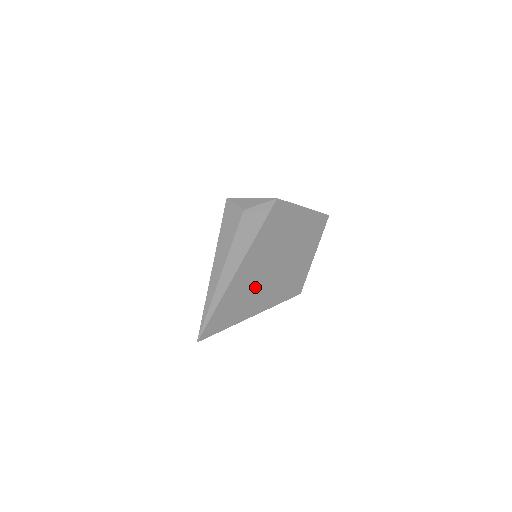
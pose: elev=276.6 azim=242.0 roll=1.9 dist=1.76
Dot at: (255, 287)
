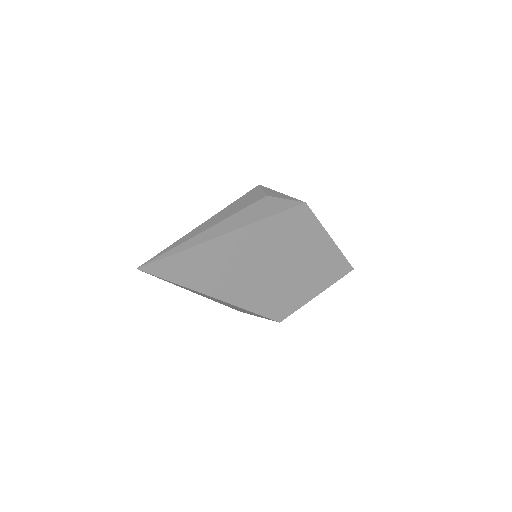
Dot at: (233, 269)
